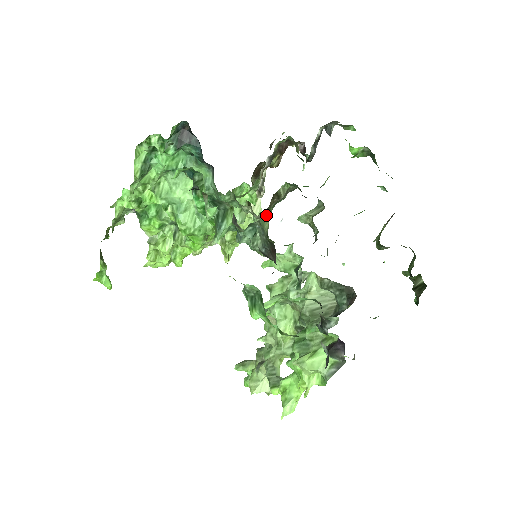
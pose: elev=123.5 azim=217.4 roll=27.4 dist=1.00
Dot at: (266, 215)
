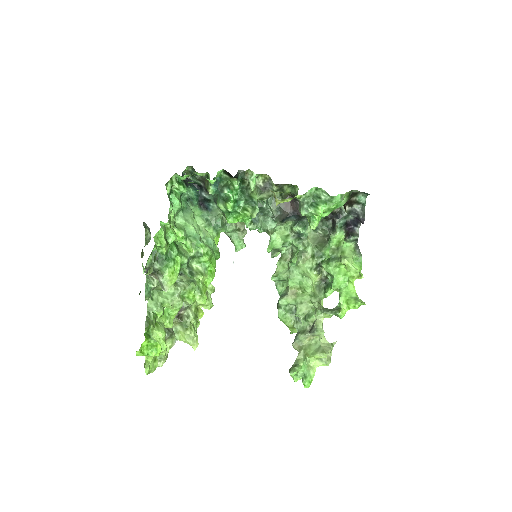
Dot at: (245, 229)
